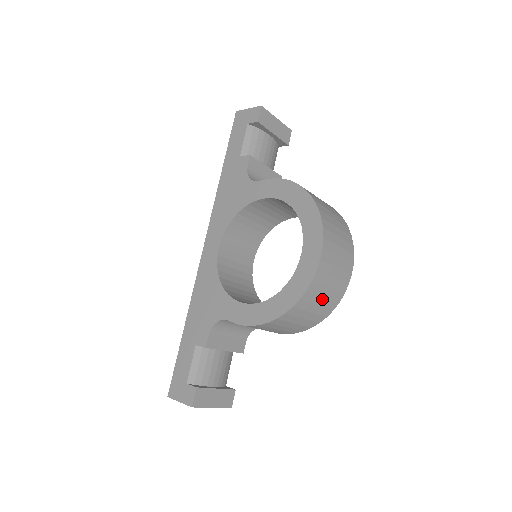
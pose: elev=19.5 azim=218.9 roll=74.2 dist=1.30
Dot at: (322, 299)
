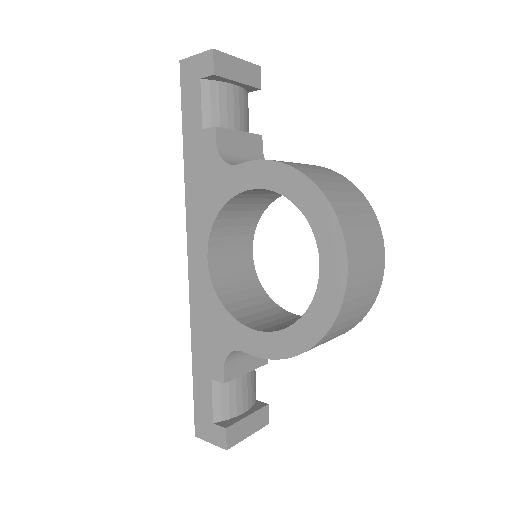
Dot at: (356, 311)
